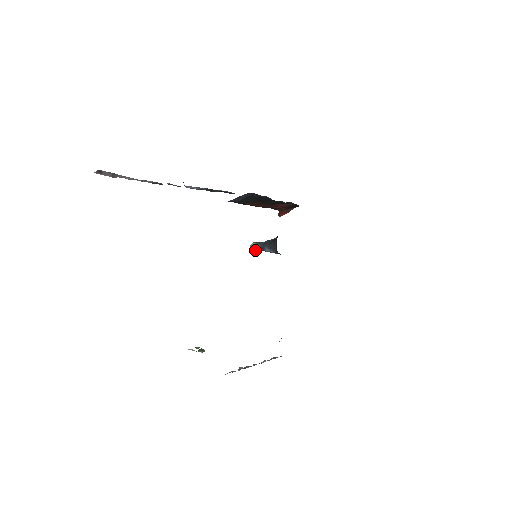
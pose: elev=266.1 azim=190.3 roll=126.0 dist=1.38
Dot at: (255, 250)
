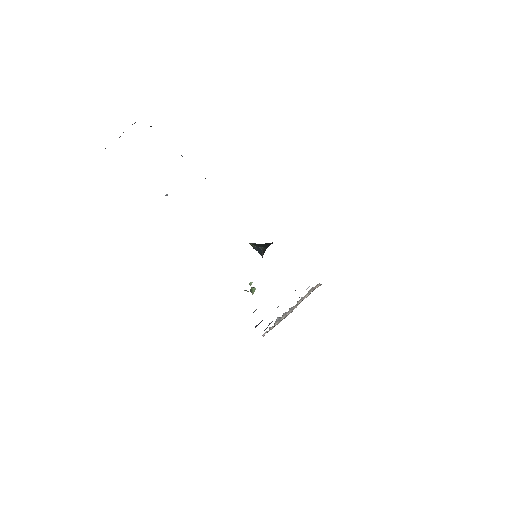
Dot at: occluded
